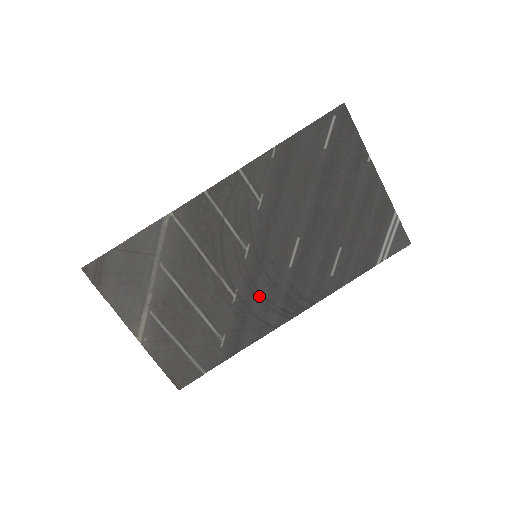
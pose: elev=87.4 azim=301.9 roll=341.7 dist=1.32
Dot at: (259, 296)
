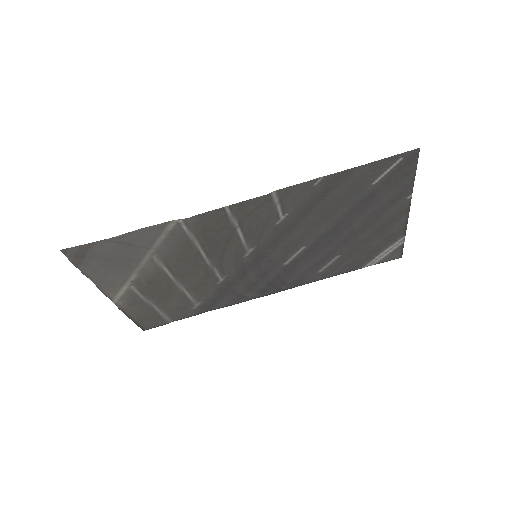
Dot at: (245, 281)
